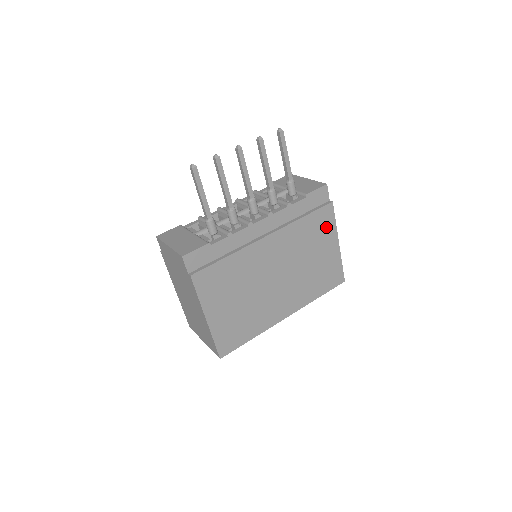
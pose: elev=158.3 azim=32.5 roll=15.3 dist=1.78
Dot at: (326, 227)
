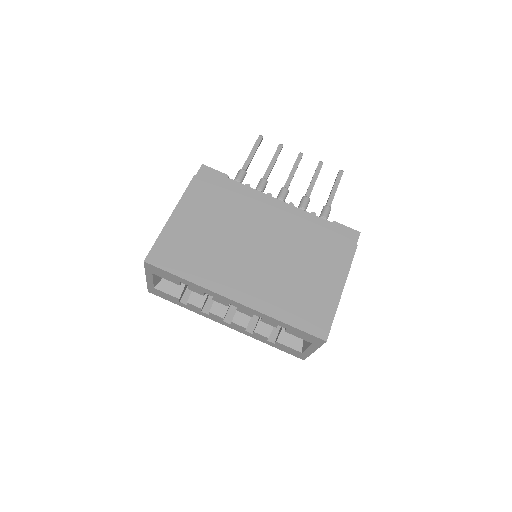
Dot at: (337, 261)
